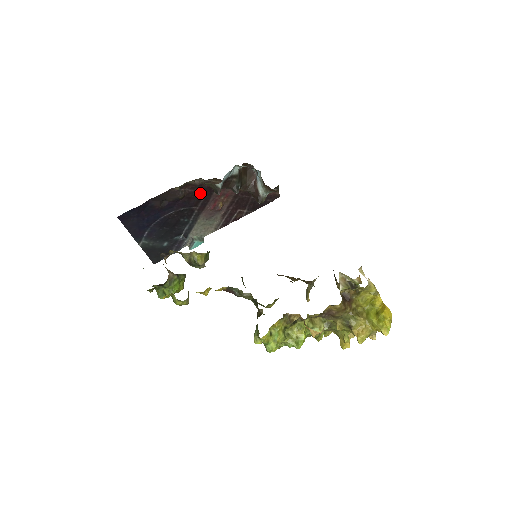
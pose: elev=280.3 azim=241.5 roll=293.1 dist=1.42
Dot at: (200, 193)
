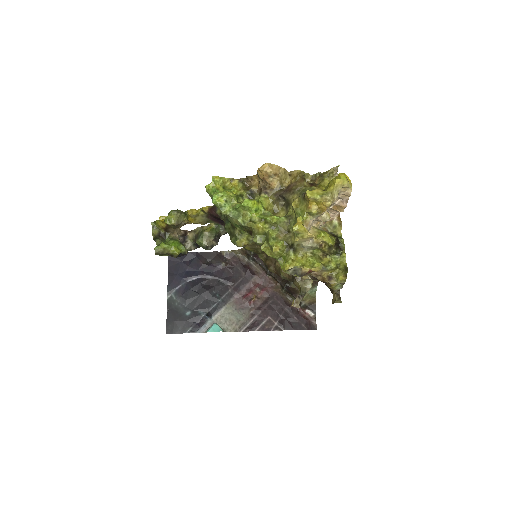
Dot at: (240, 272)
